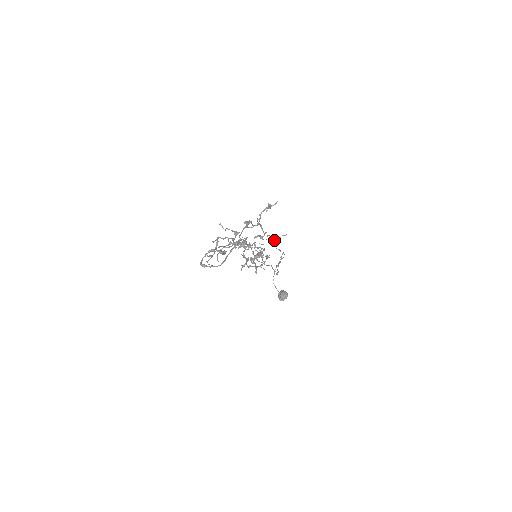
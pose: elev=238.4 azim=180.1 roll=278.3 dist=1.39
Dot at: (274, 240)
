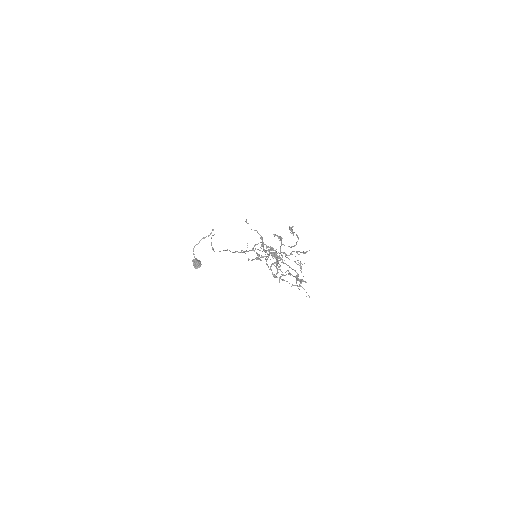
Dot at: occluded
